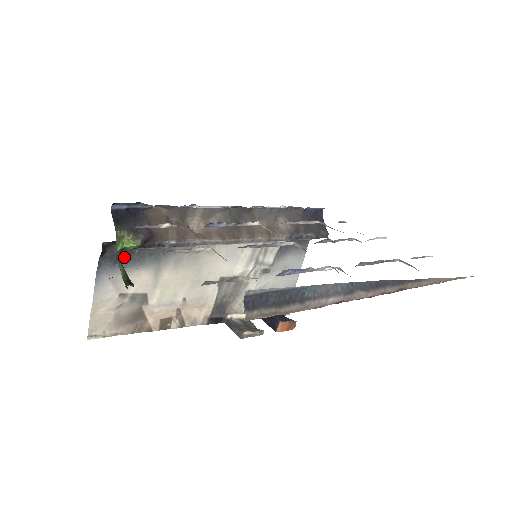
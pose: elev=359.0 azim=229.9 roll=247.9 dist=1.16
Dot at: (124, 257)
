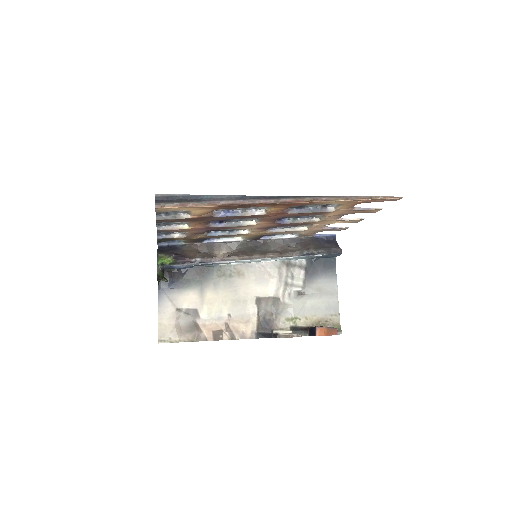
Dot at: (175, 281)
